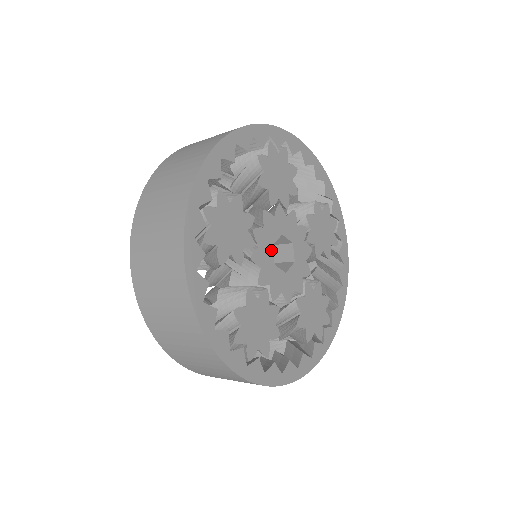
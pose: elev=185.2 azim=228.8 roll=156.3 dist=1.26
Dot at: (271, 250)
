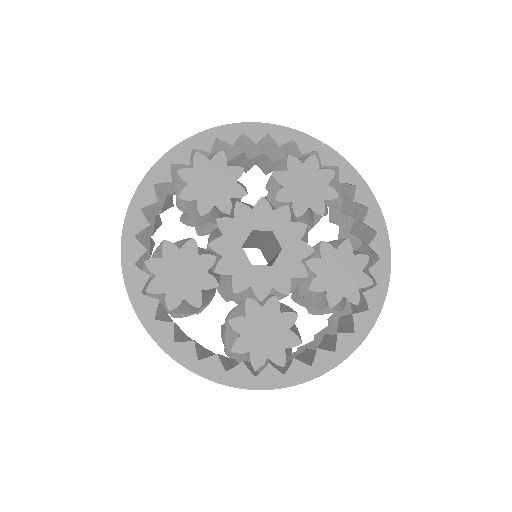
Dot at: (247, 232)
